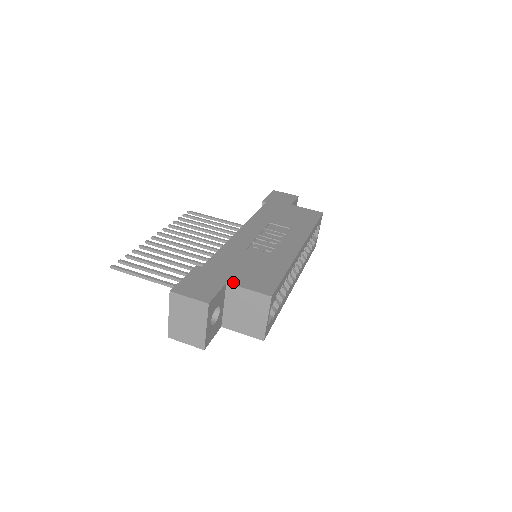
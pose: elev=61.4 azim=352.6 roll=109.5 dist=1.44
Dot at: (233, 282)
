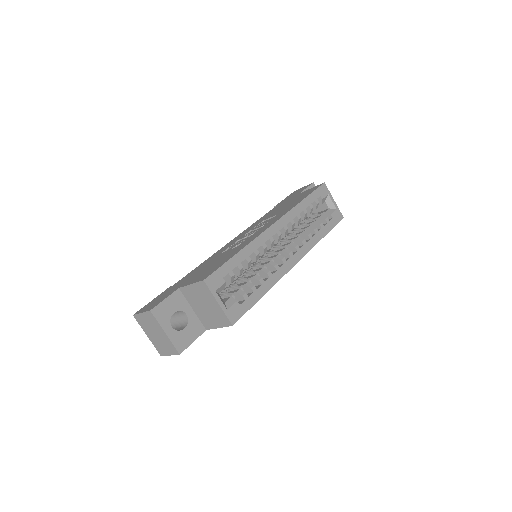
Dot at: (184, 285)
